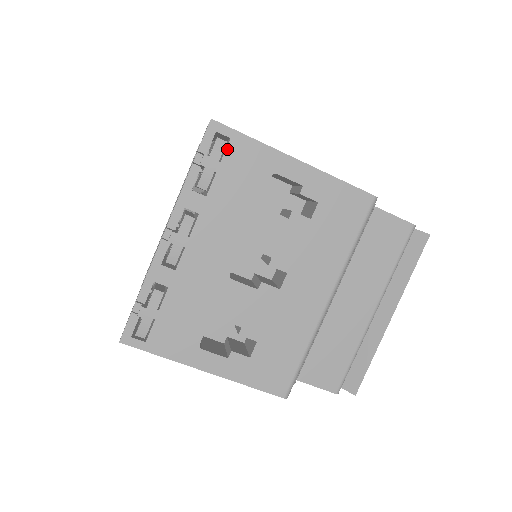
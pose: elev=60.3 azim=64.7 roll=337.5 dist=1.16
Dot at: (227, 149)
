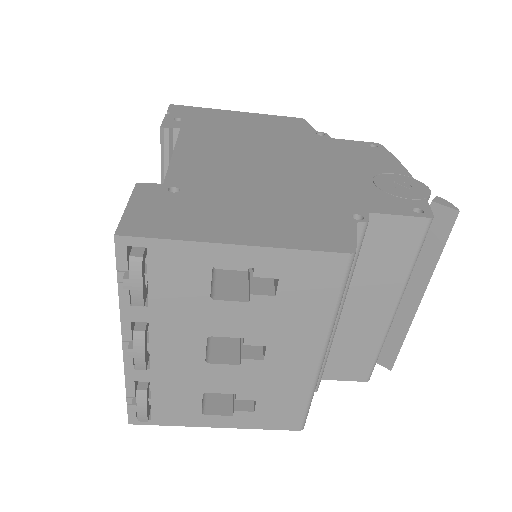
Dot at: (148, 259)
